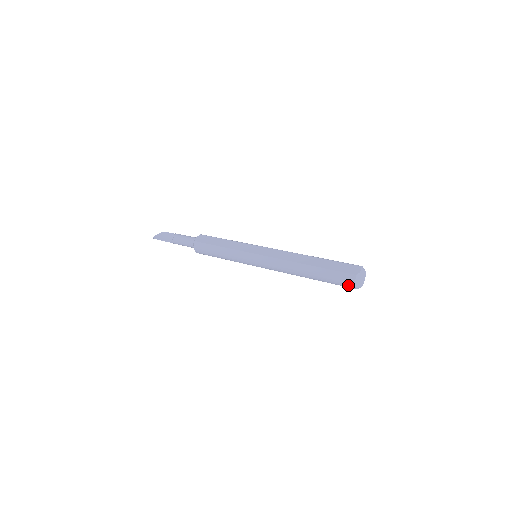
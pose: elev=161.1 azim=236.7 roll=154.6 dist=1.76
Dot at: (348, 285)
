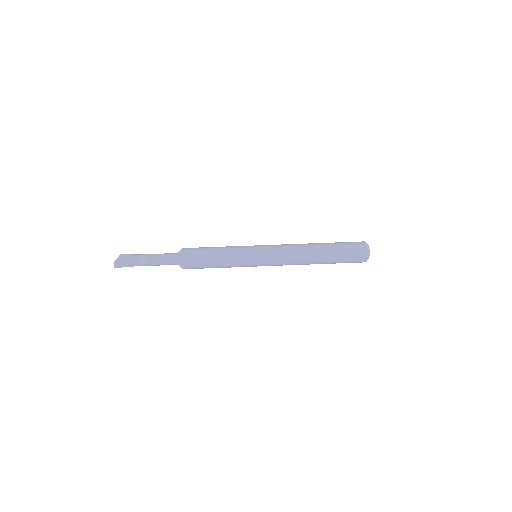
Dot at: (359, 262)
